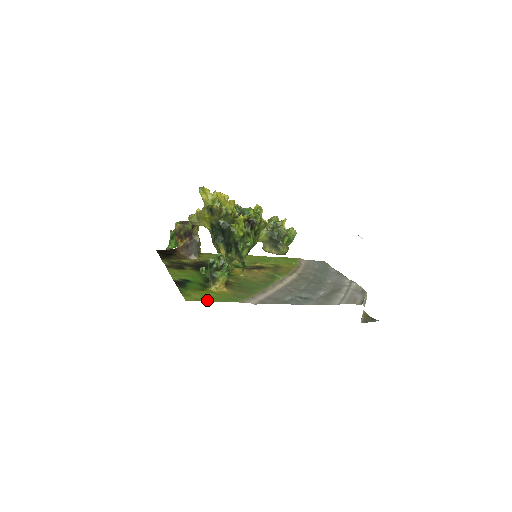
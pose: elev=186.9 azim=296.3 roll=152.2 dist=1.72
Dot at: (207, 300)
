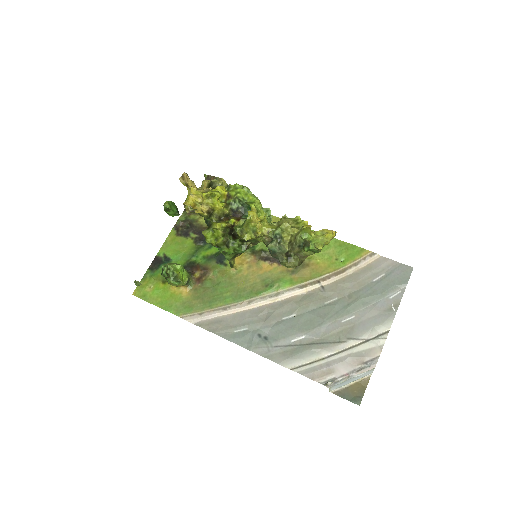
Dot at: (151, 300)
